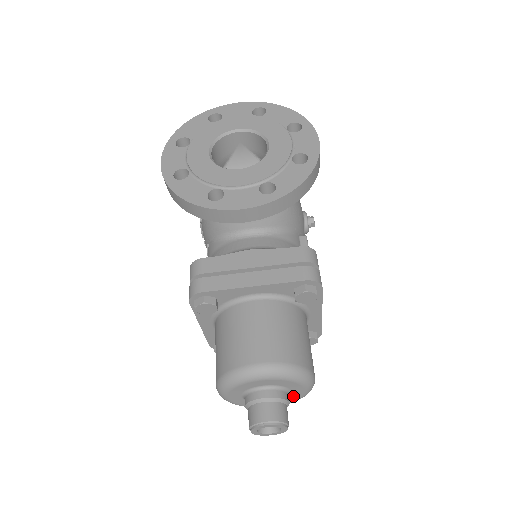
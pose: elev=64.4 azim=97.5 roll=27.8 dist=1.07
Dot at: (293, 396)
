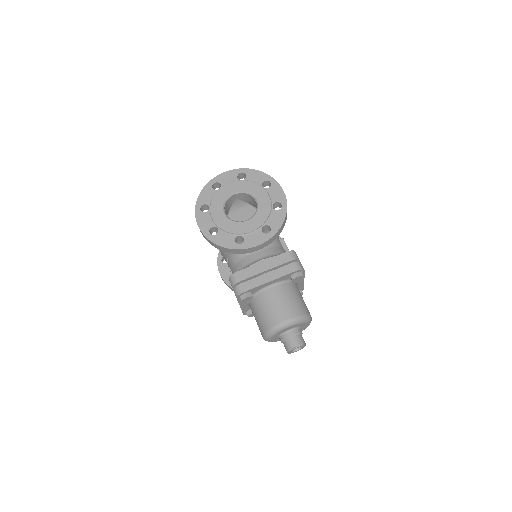
Dot at: (302, 329)
